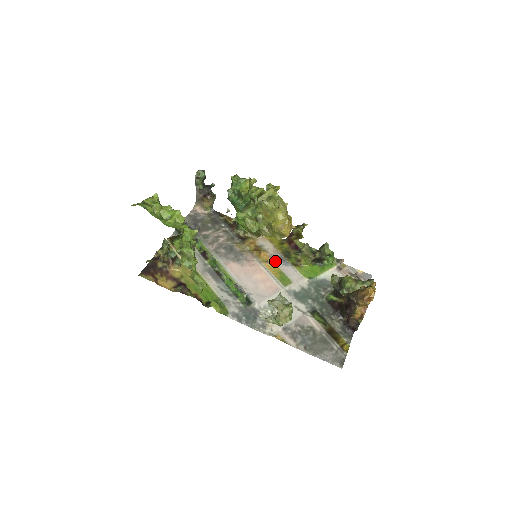
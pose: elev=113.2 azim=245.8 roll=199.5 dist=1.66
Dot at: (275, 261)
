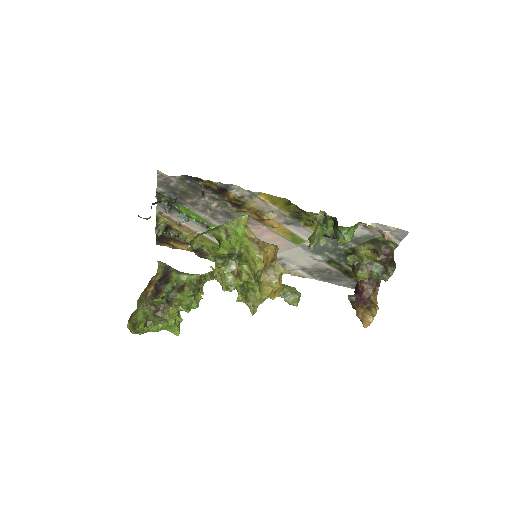
Dot at: (283, 224)
